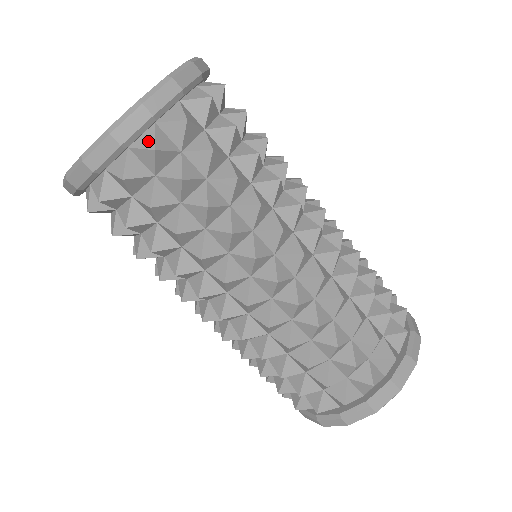
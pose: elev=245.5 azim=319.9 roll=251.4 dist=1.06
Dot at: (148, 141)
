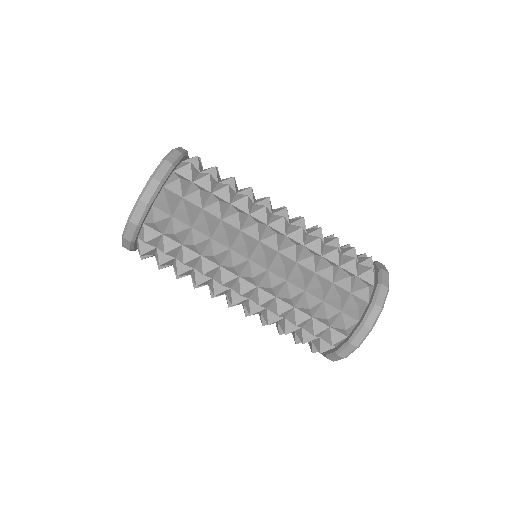
Dot at: (184, 164)
